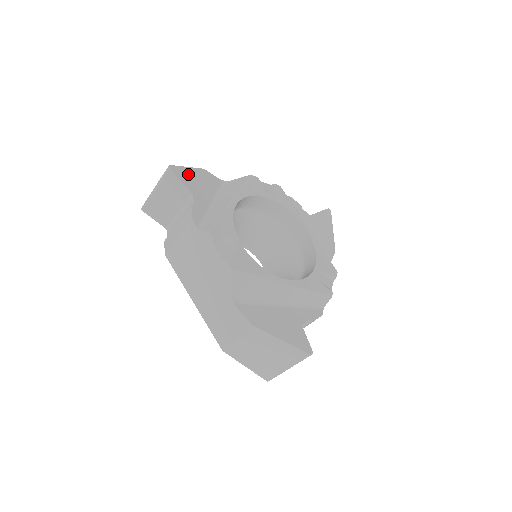
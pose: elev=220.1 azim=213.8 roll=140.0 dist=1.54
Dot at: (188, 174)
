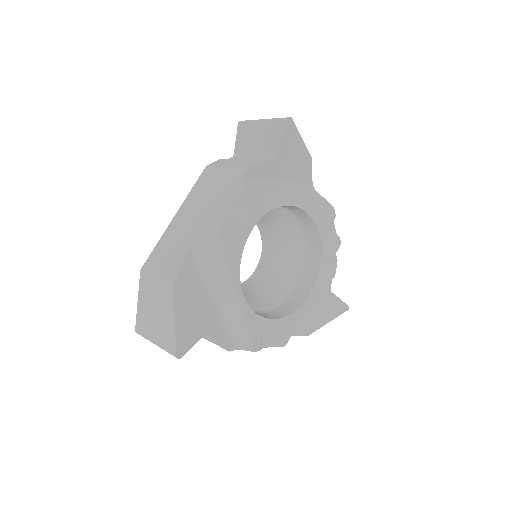
Dot at: (184, 326)
